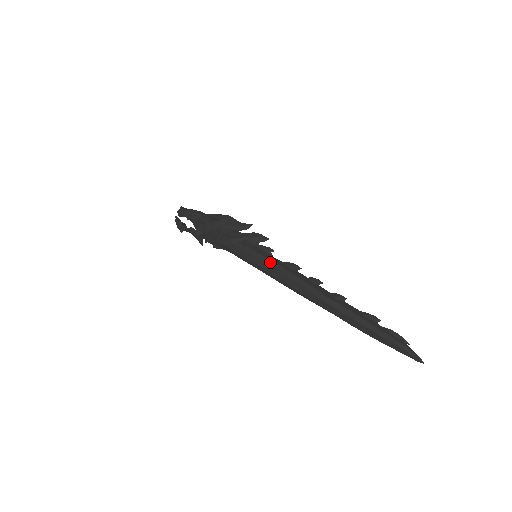
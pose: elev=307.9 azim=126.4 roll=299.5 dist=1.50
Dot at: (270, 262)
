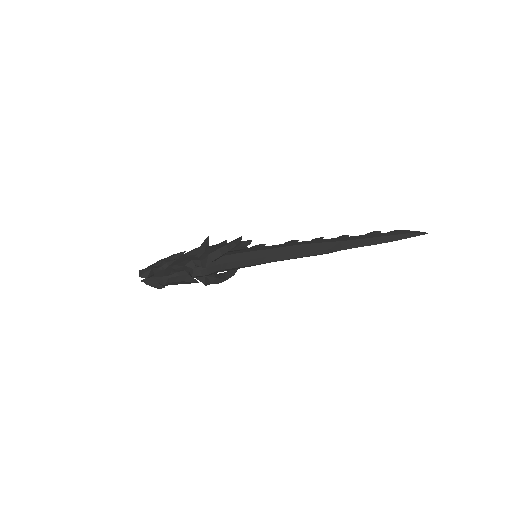
Dot at: (275, 246)
